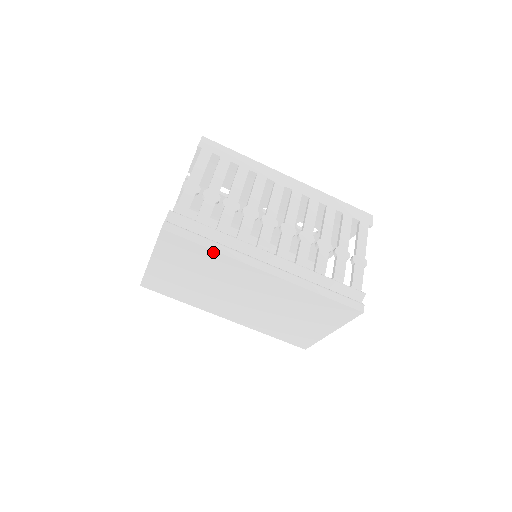
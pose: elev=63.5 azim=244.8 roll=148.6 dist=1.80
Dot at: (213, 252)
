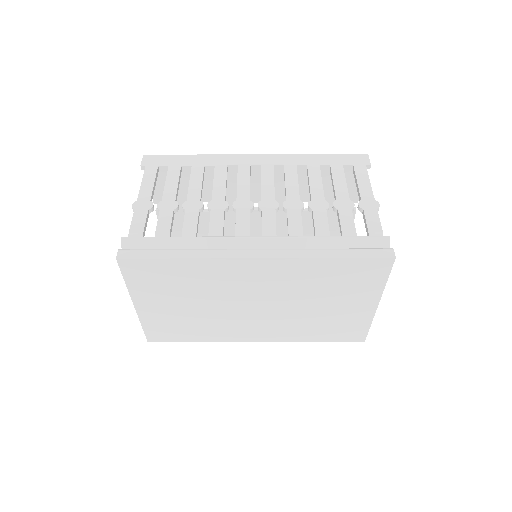
Dot at: (184, 261)
